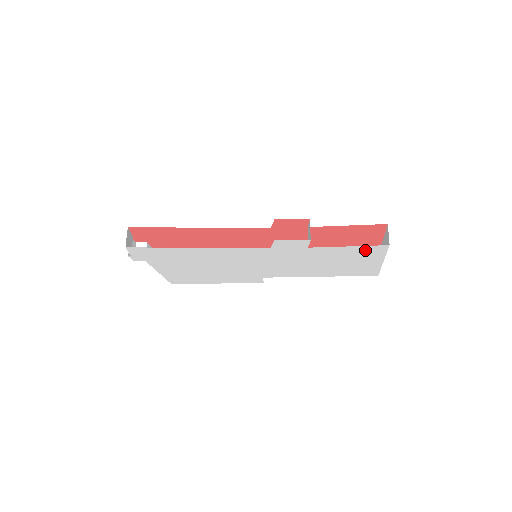
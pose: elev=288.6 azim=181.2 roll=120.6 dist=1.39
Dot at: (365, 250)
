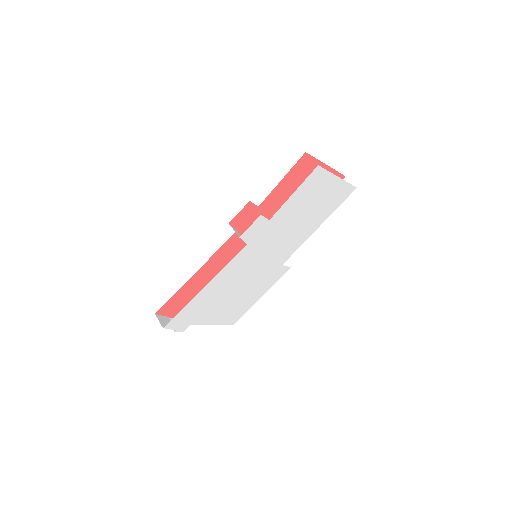
Dot at: (309, 184)
